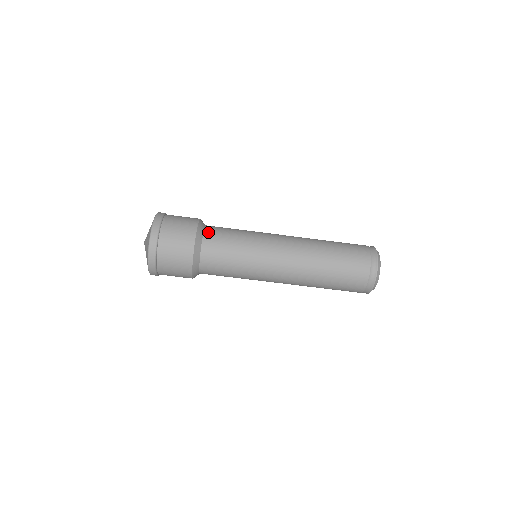
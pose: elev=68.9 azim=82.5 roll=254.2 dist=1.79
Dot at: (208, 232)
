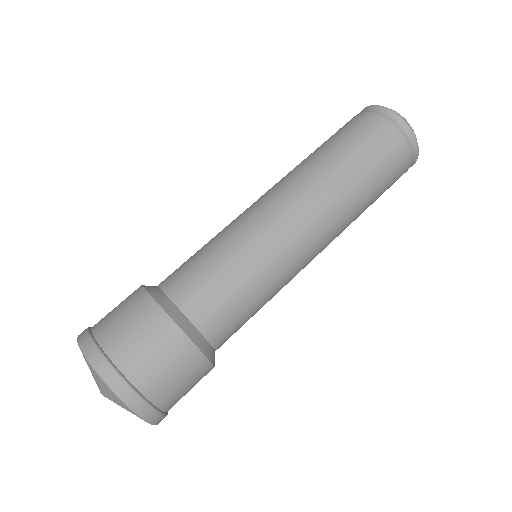
Dot at: (171, 288)
